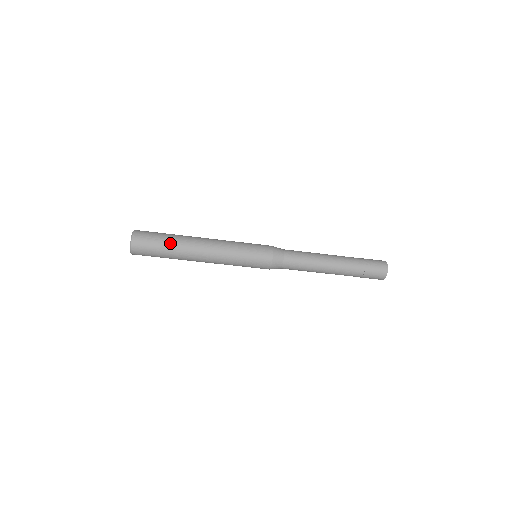
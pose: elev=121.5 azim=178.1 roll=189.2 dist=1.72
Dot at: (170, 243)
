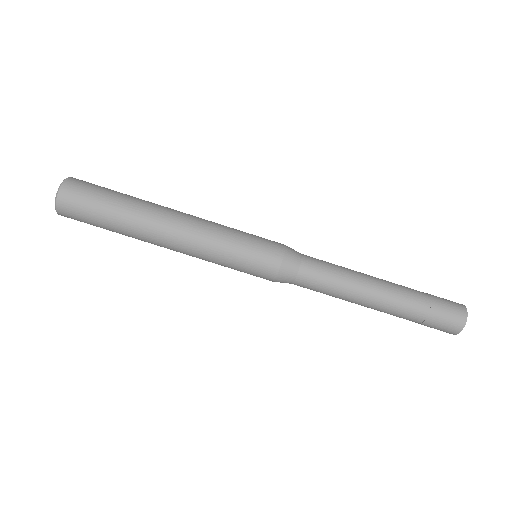
Dot at: (117, 216)
